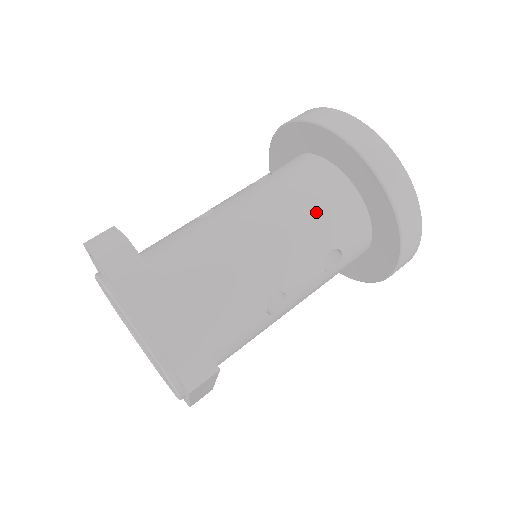
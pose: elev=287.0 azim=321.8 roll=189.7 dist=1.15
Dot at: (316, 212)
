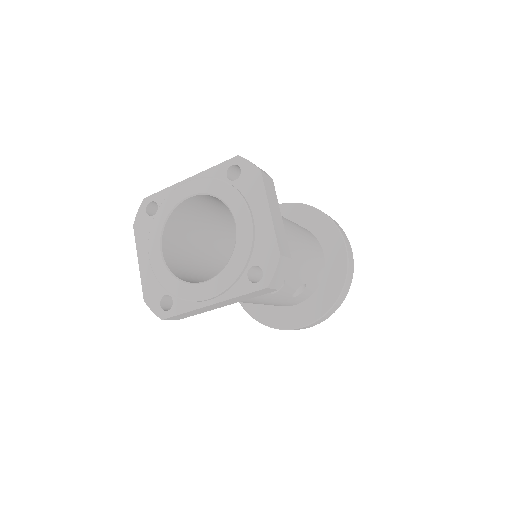
Dot at: (313, 257)
